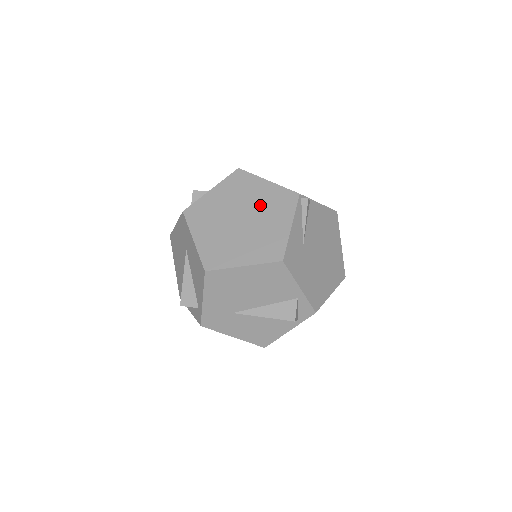
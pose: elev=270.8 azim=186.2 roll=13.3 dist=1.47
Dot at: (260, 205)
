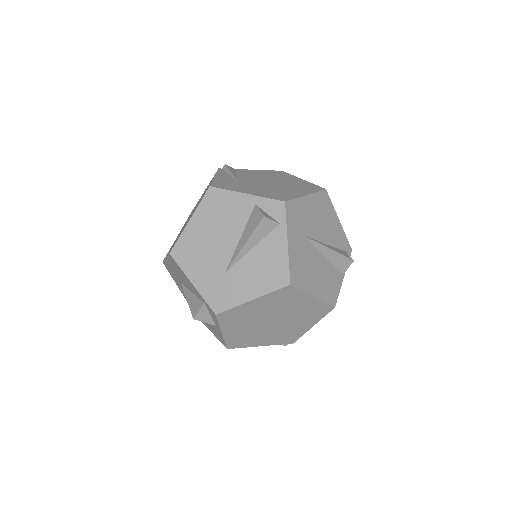
Dot at: (199, 200)
